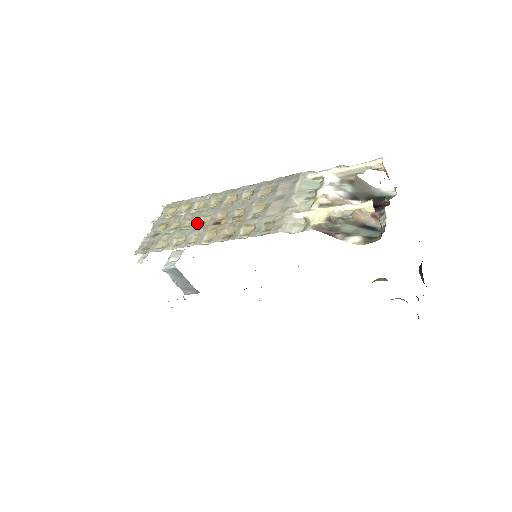
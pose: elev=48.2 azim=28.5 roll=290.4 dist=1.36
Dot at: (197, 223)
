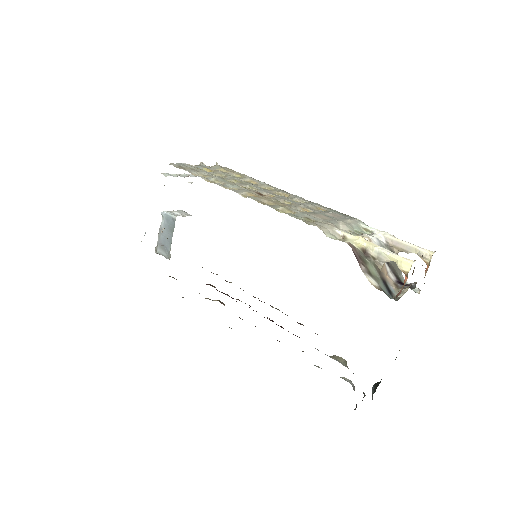
Dot at: (242, 184)
